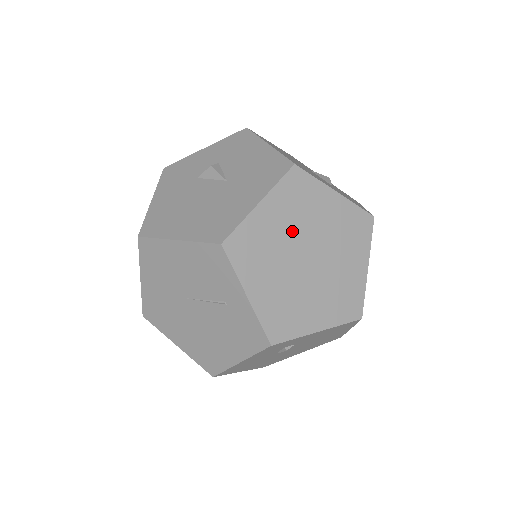
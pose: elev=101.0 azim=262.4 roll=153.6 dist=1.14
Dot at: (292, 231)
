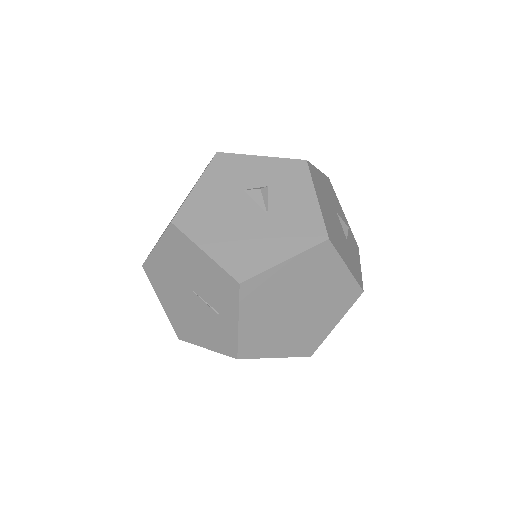
Dot at: (297, 287)
